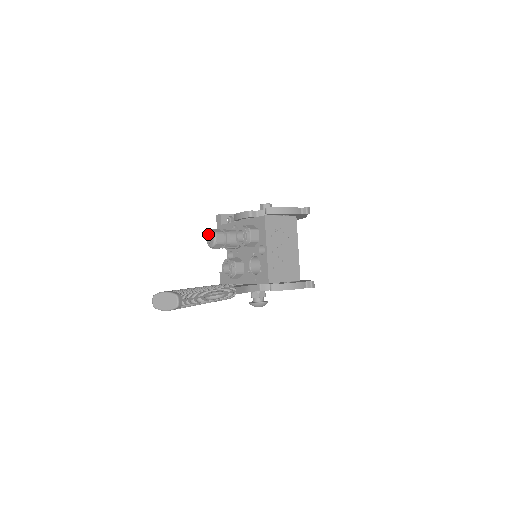
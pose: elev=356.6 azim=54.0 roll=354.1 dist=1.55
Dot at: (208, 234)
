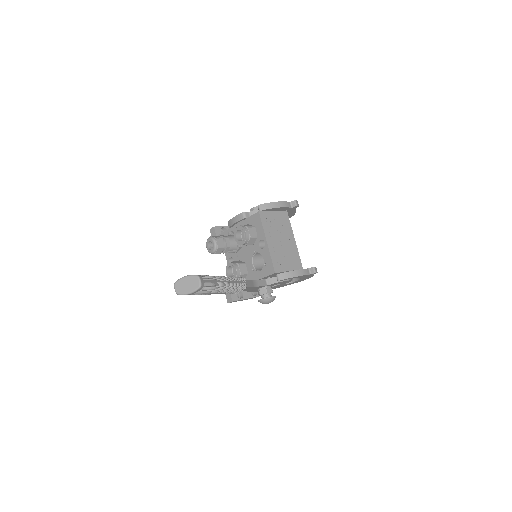
Dot at: (207, 241)
